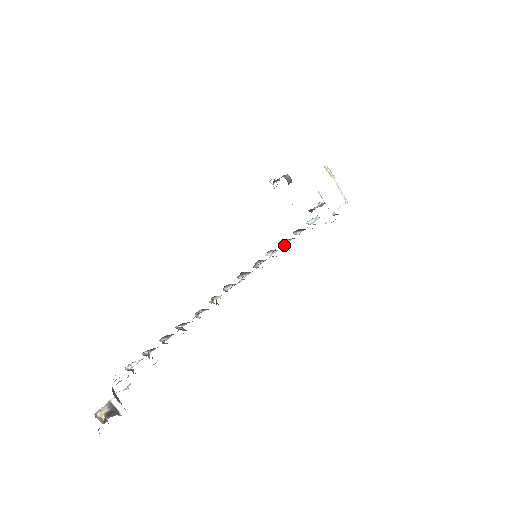
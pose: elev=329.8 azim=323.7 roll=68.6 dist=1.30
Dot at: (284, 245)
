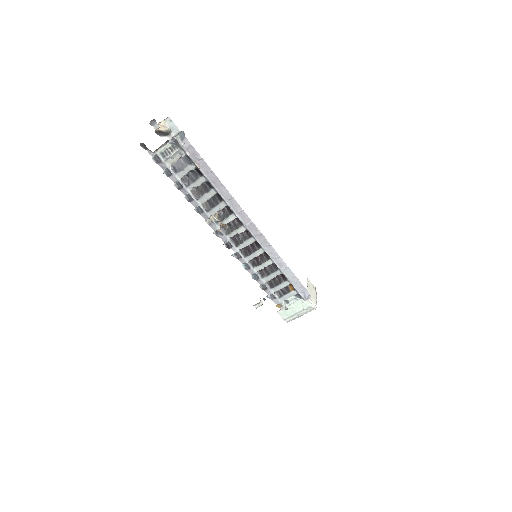
Dot at: (265, 283)
